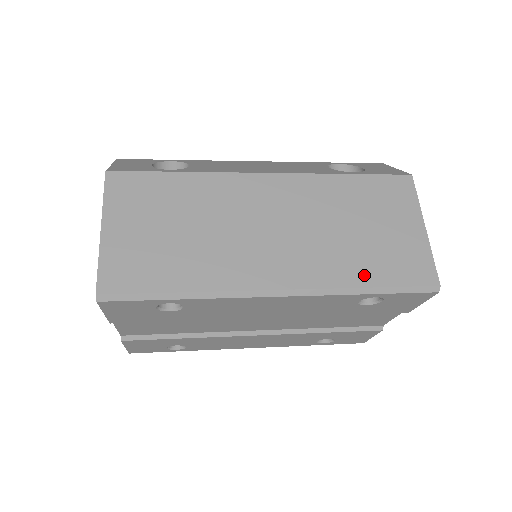
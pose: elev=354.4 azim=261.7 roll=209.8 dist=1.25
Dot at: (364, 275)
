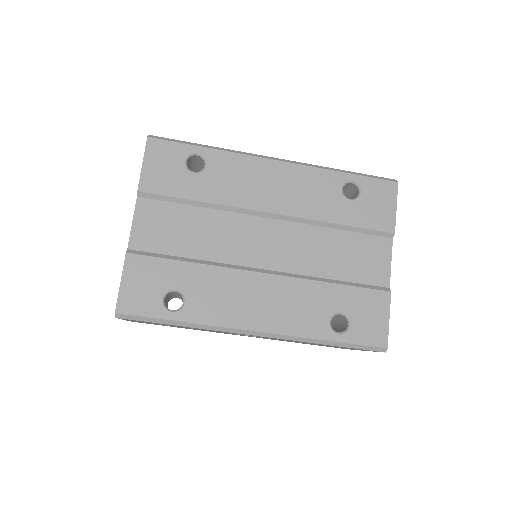
Dot at: occluded
